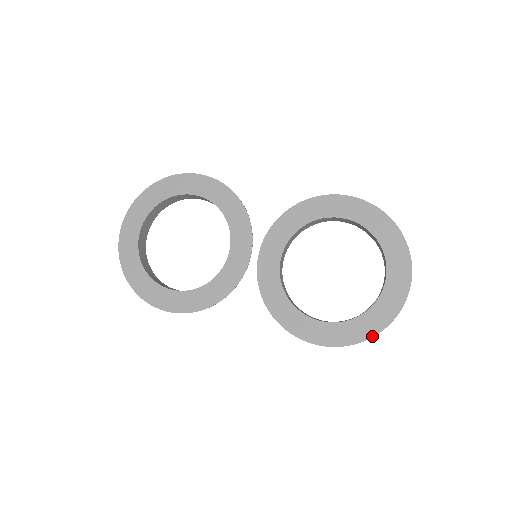
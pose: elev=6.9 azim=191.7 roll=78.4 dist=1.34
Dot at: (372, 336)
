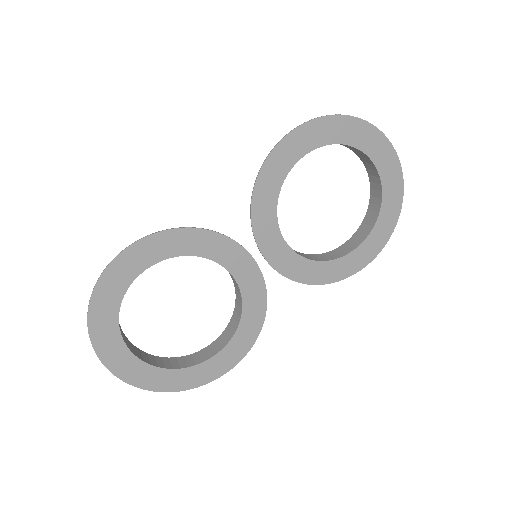
Dot at: (396, 222)
